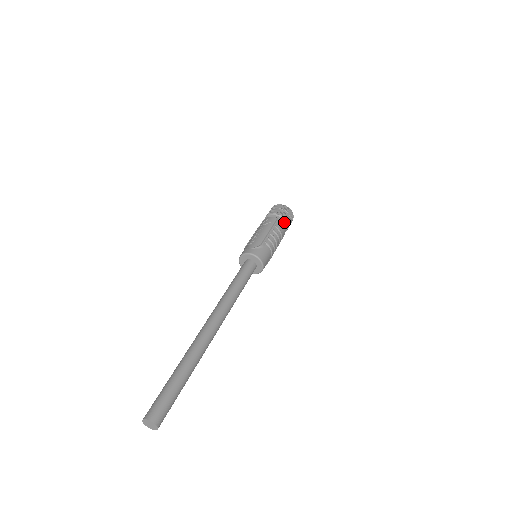
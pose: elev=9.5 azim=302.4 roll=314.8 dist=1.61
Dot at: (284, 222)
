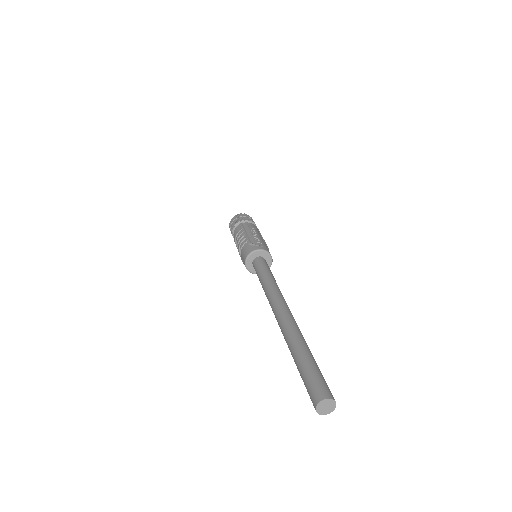
Dot at: occluded
